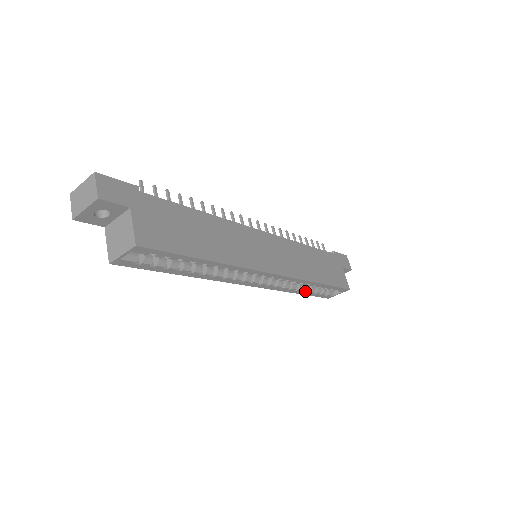
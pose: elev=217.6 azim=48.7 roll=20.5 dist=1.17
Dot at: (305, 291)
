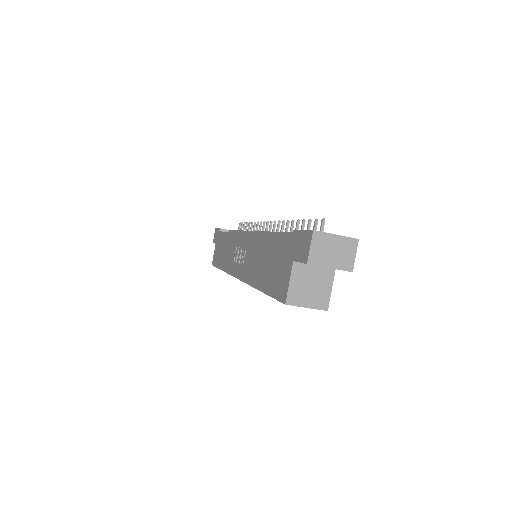
Dot at: occluded
